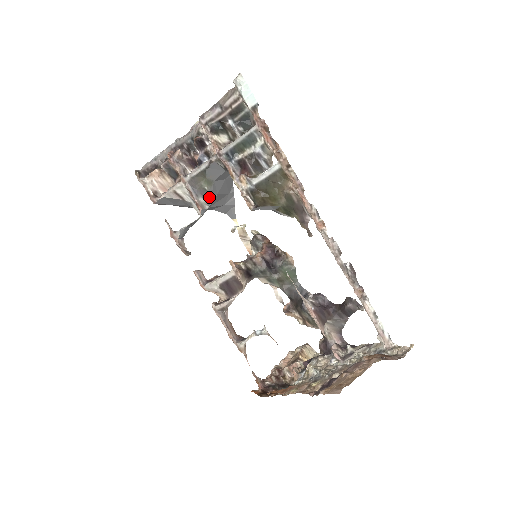
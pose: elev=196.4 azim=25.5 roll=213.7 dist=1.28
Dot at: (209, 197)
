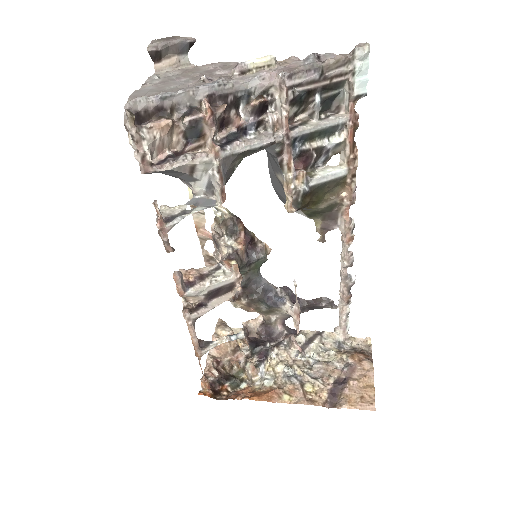
Dot at: (228, 178)
